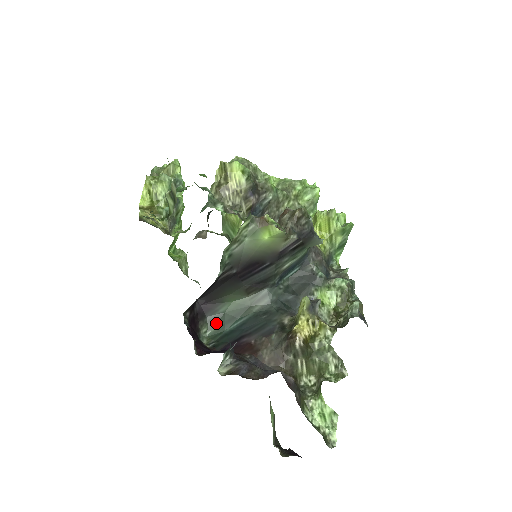
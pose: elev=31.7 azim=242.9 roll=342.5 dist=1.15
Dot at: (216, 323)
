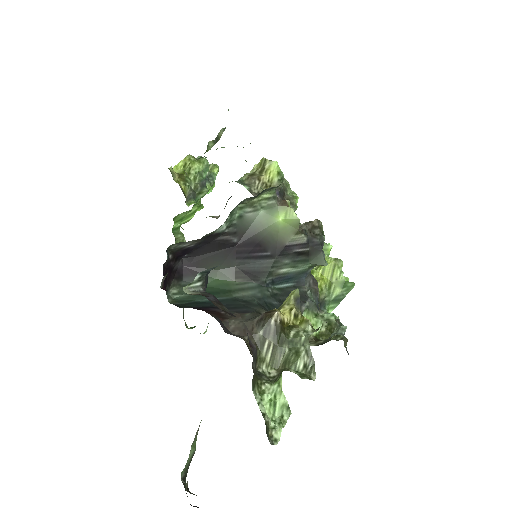
Dot at: occluded
